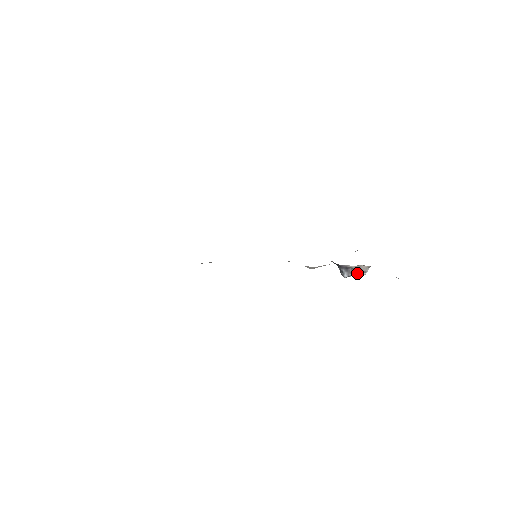
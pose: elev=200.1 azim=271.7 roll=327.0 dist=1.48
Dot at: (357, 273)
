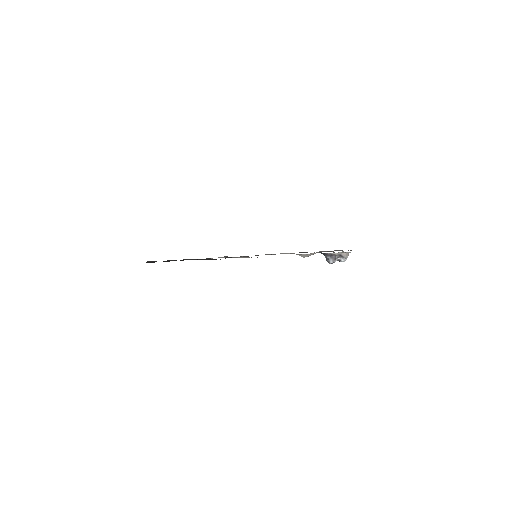
Dot at: (339, 260)
